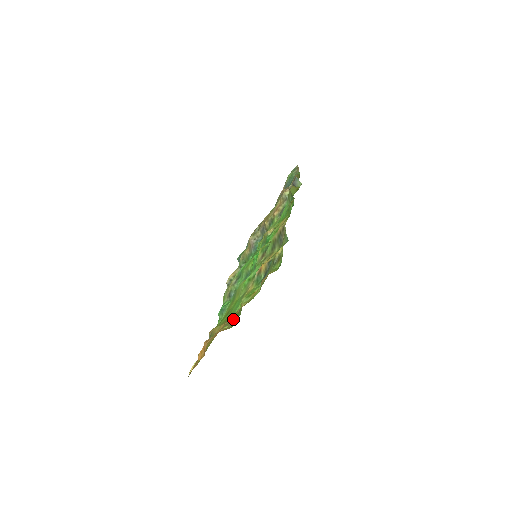
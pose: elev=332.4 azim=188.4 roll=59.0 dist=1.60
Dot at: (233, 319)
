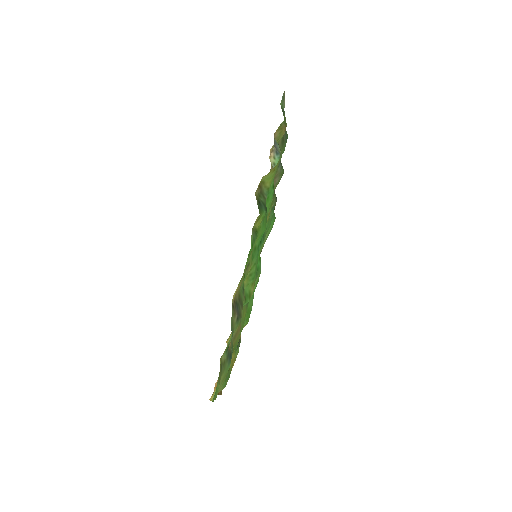
Dot at: occluded
